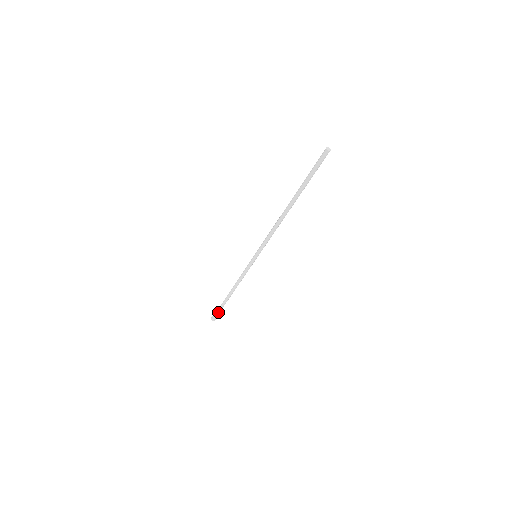
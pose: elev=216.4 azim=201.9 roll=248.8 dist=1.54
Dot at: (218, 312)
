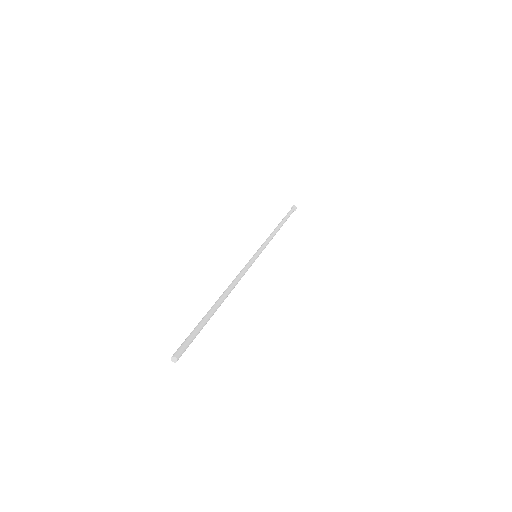
Dot at: occluded
